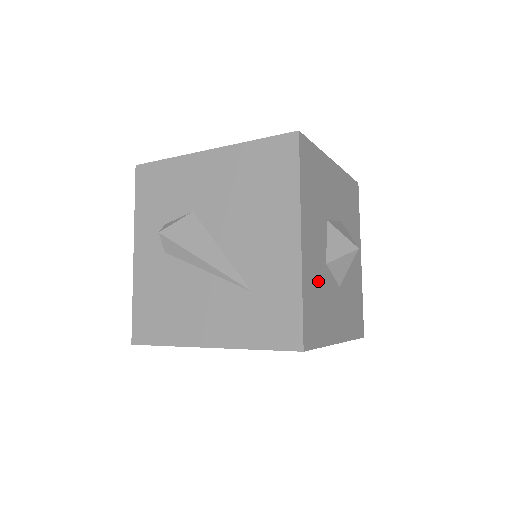
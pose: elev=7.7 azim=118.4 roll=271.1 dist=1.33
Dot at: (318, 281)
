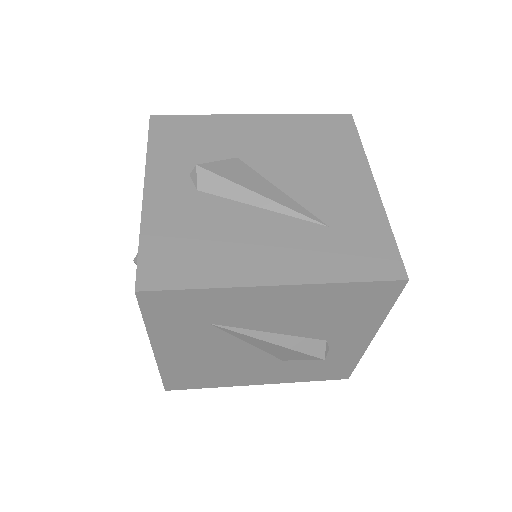
Dot at: occluded
